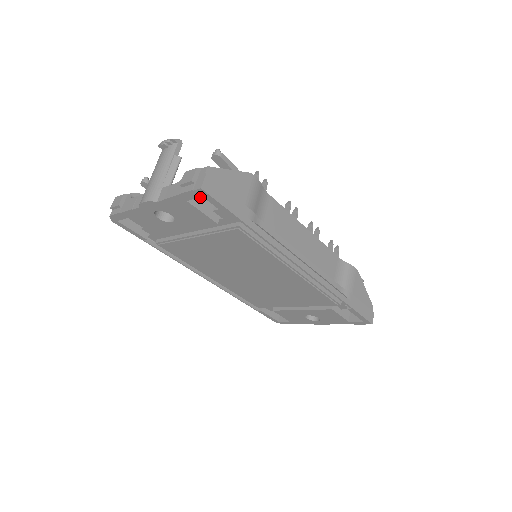
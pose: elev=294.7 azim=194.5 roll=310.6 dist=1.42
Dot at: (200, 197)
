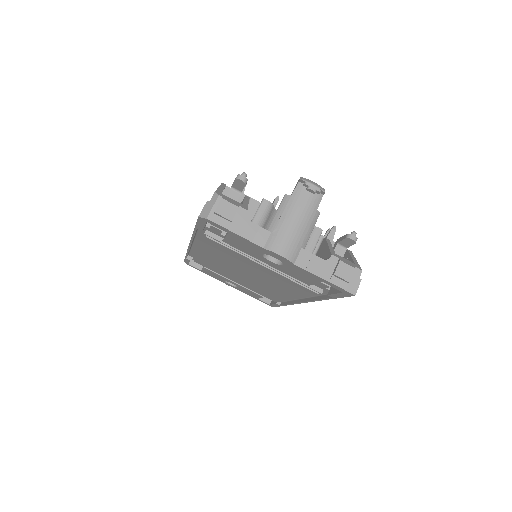
Dot at: occluded
